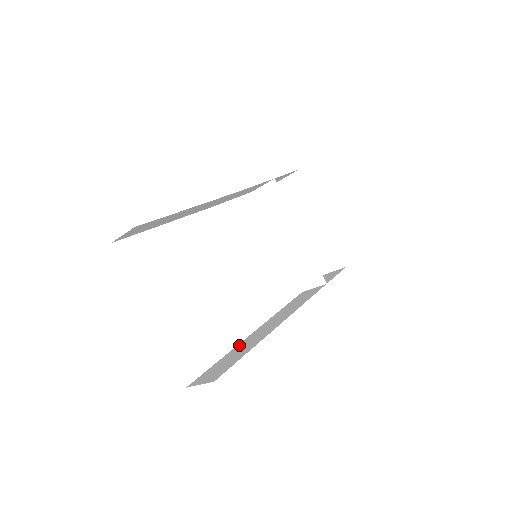
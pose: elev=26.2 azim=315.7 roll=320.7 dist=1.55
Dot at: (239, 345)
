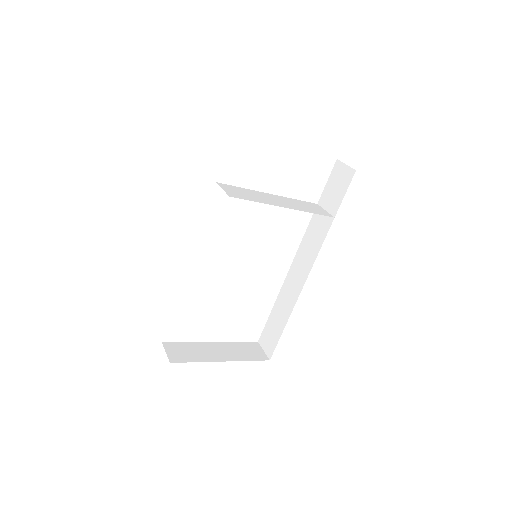
Dot at: (278, 300)
